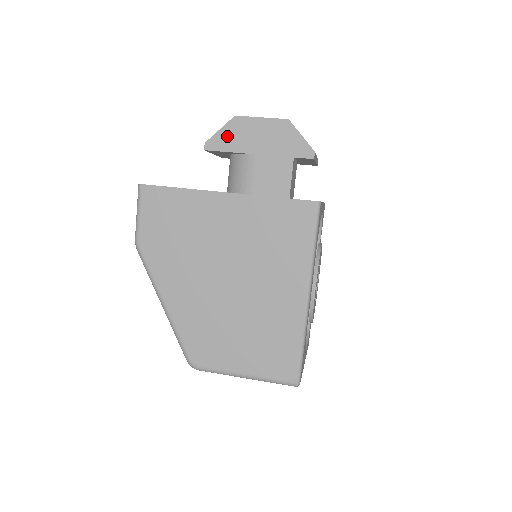
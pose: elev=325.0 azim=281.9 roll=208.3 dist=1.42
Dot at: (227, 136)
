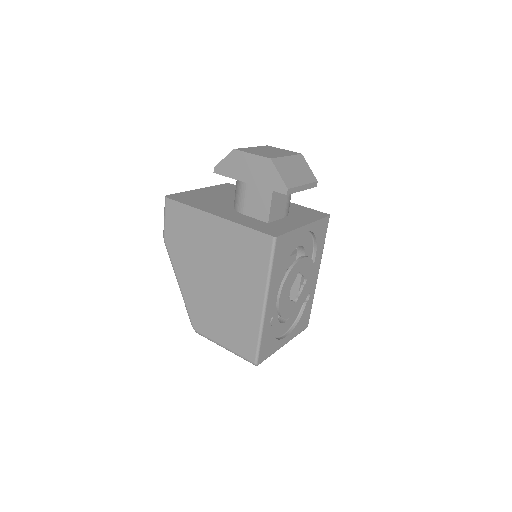
Dot at: (228, 165)
